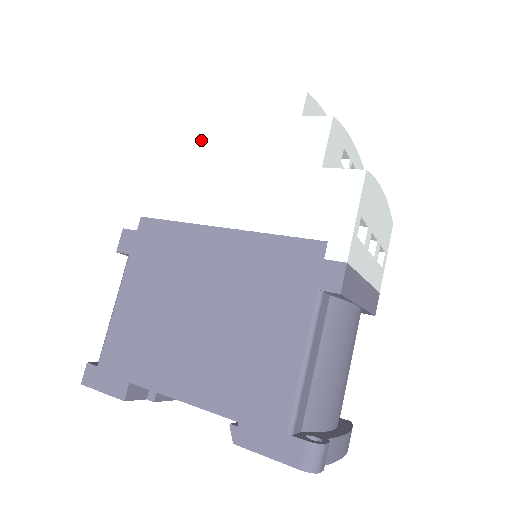
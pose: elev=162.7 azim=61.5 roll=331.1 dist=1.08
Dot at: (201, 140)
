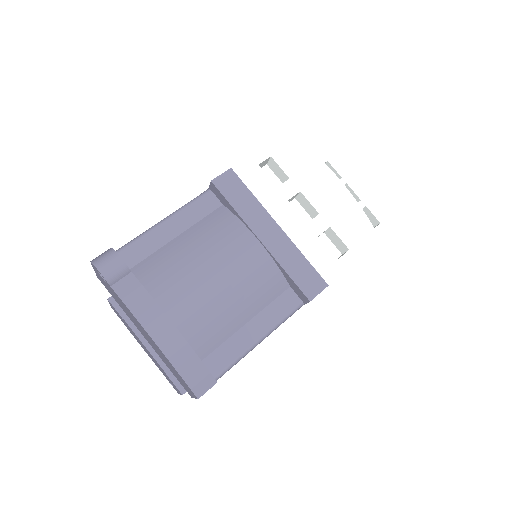
Dot at: occluded
